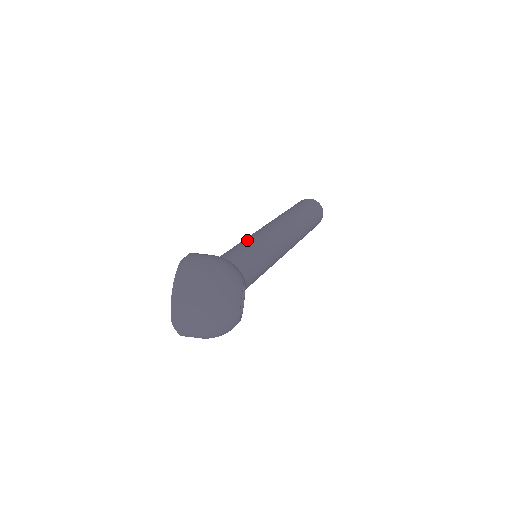
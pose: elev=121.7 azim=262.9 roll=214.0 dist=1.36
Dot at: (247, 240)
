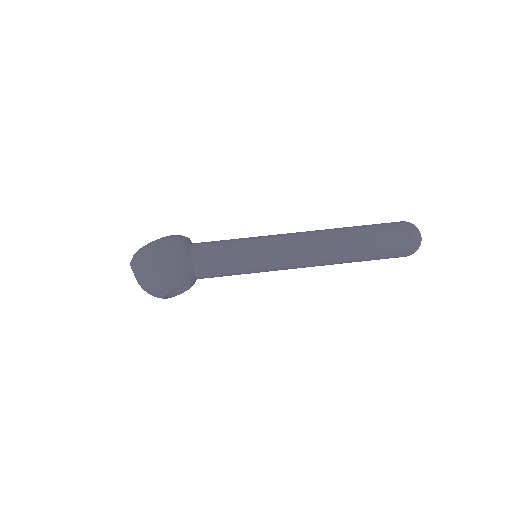
Dot at: (246, 247)
